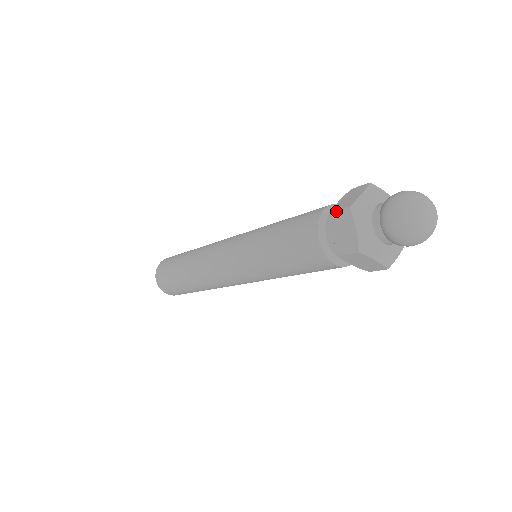
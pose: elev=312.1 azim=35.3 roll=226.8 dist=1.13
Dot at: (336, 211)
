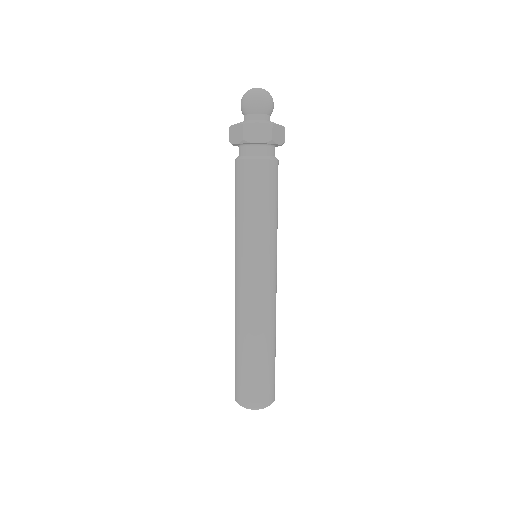
Dot at: occluded
